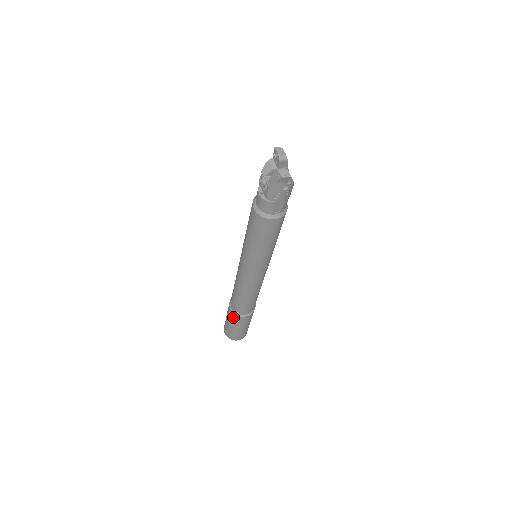
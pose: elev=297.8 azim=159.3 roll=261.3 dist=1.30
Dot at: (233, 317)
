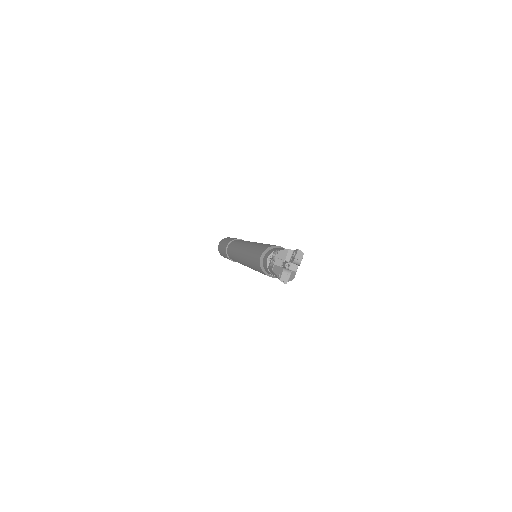
Dot at: (225, 252)
